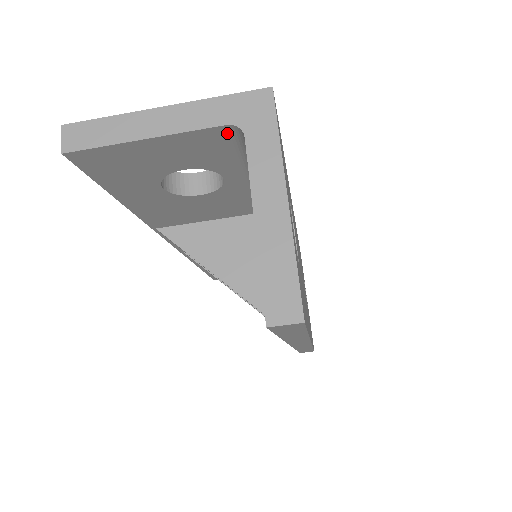
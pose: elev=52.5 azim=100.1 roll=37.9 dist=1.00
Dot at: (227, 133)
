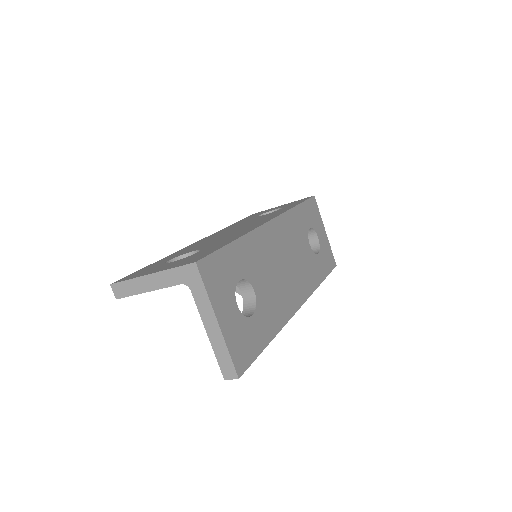
Dot at: occluded
